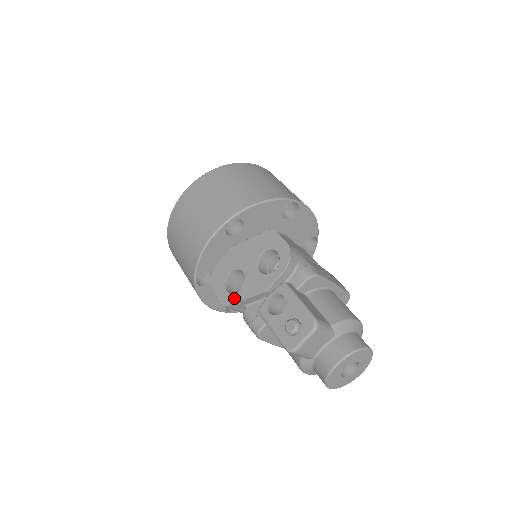
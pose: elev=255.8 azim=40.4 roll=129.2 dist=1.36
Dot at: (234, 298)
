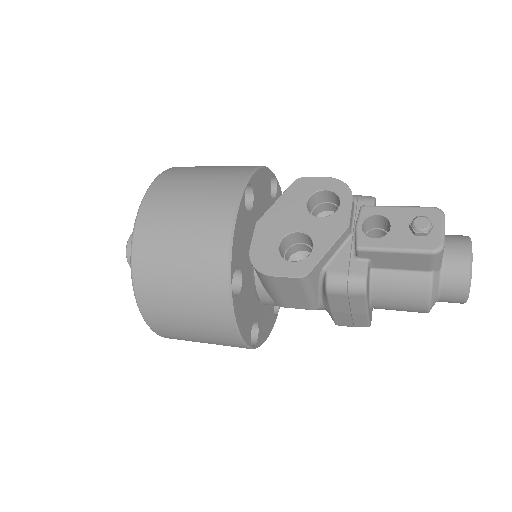
Dot at: (312, 259)
